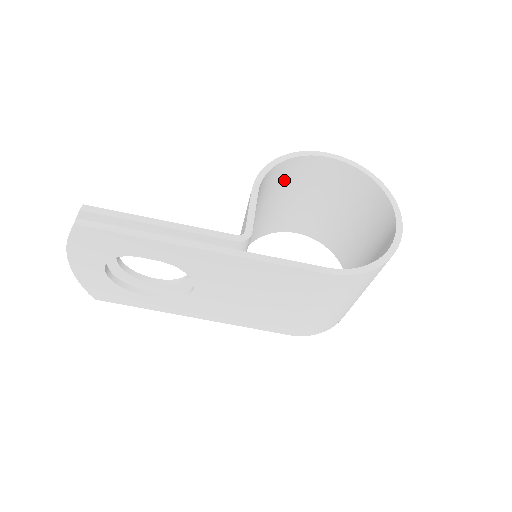
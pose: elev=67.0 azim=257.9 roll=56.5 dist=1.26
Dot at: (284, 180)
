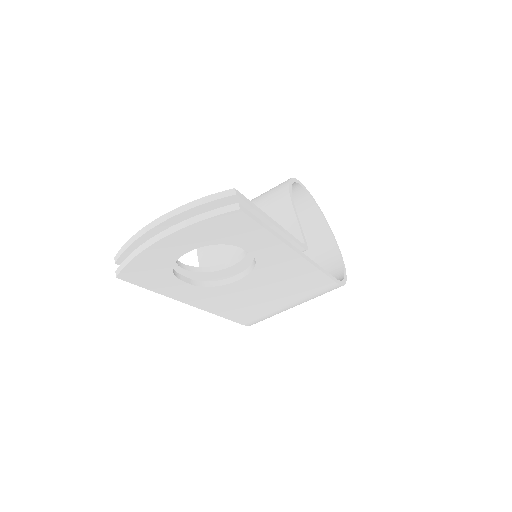
Dot at: occluded
